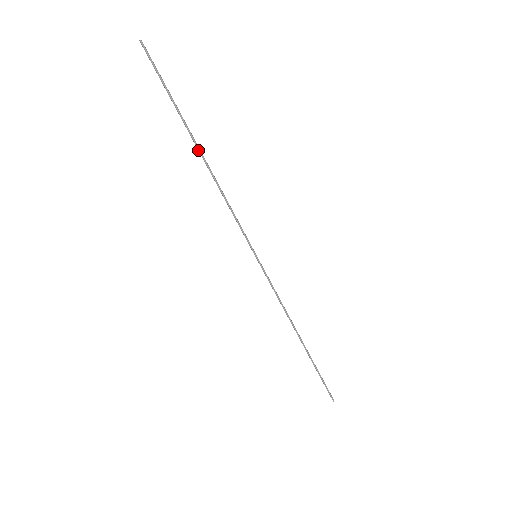
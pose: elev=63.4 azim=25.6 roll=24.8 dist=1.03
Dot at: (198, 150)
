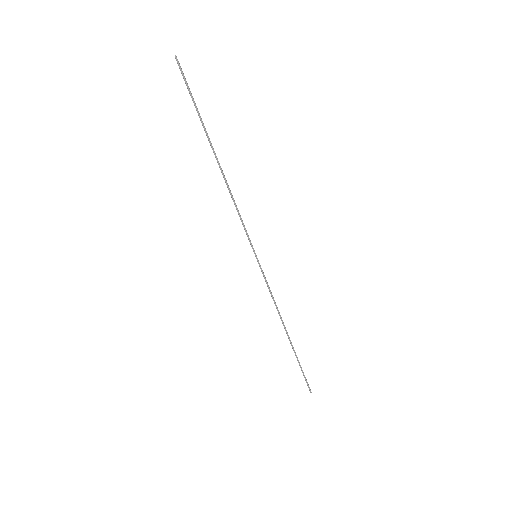
Dot at: (215, 157)
